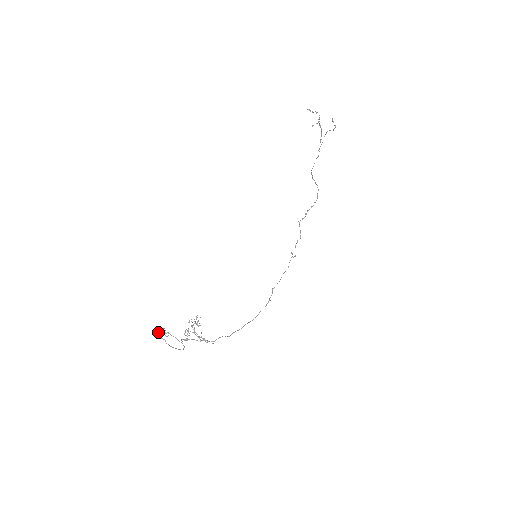
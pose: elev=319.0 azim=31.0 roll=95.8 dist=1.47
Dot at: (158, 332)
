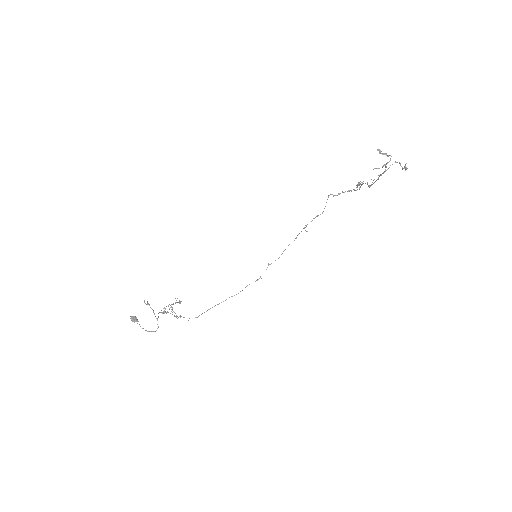
Dot at: (133, 321)
